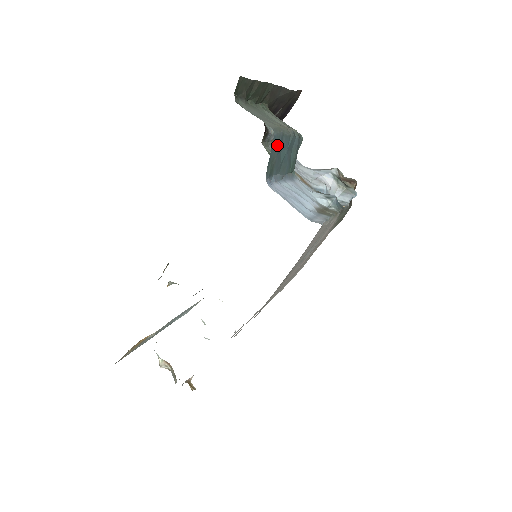
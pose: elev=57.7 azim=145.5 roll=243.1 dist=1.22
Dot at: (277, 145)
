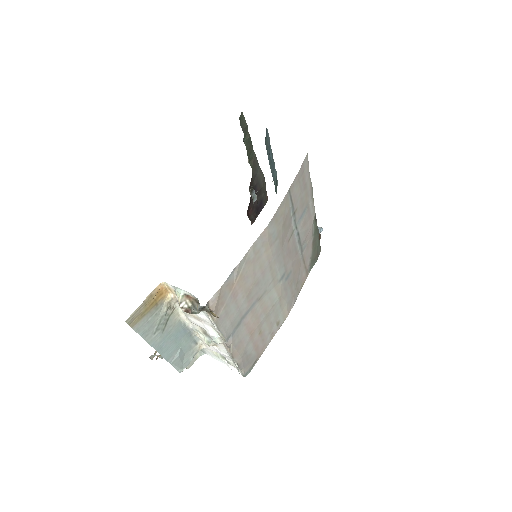
Dot at: (268, 140)
